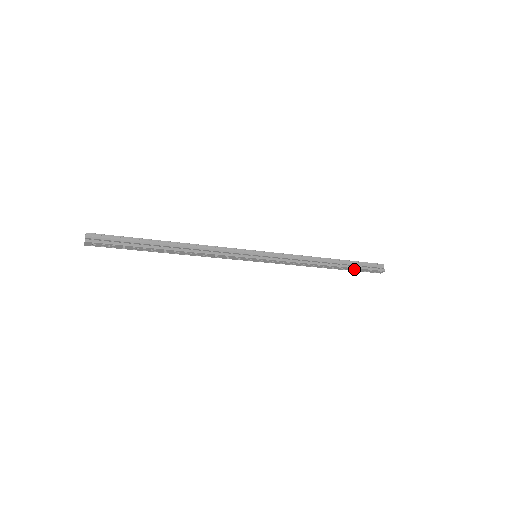
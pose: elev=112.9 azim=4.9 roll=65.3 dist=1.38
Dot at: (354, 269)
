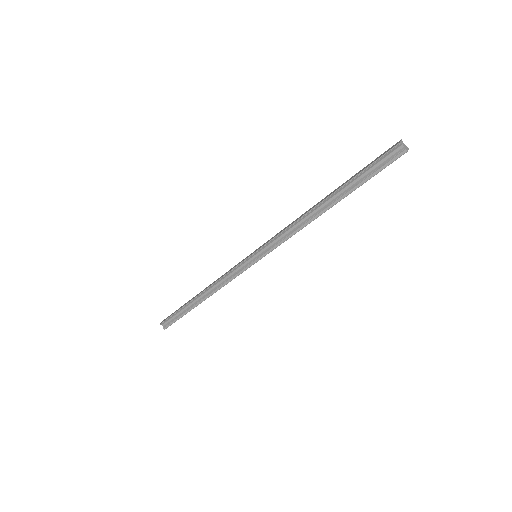
Dot at: (361, 184)
